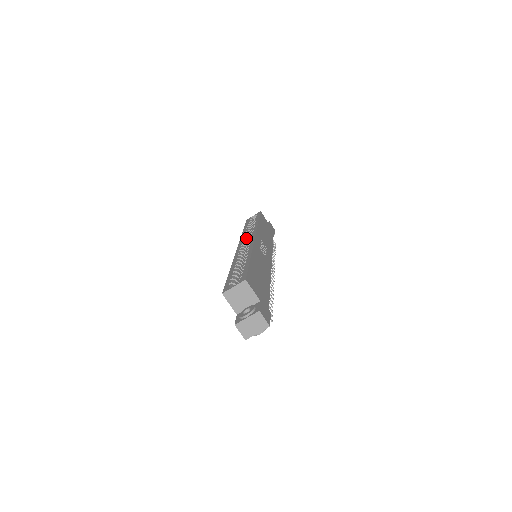
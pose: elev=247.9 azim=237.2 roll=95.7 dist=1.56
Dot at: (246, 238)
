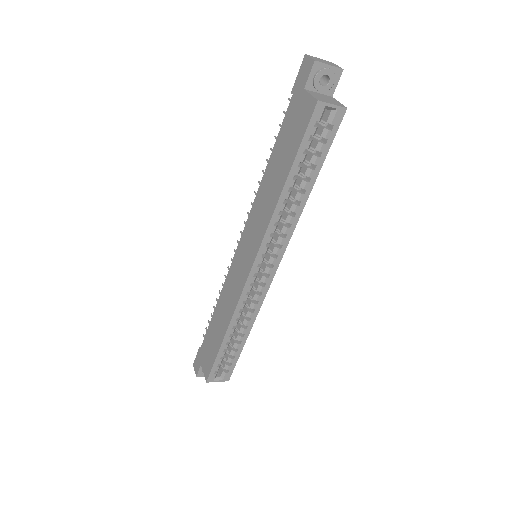
Dot at: occluded
